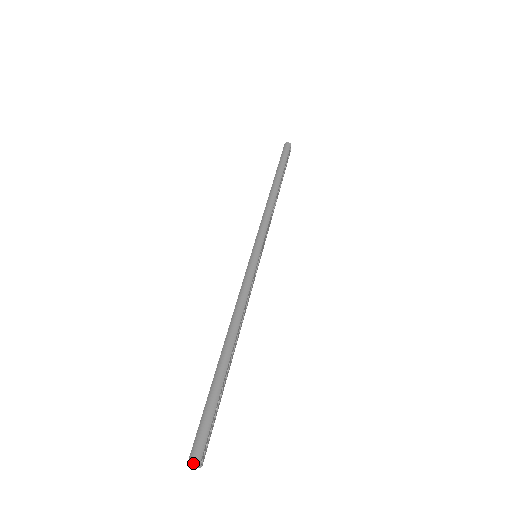
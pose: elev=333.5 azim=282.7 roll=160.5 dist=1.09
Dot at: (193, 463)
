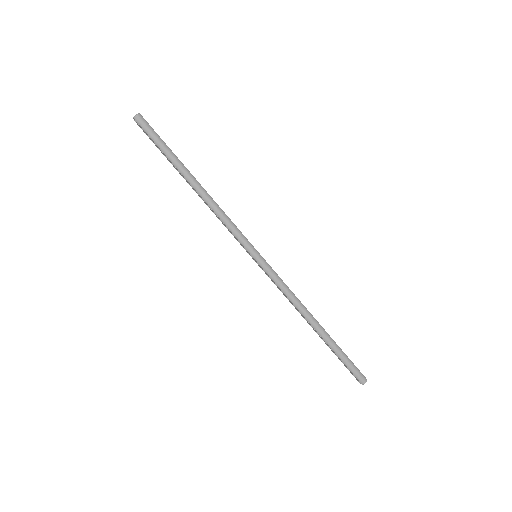
Dot at: (364, 383)
